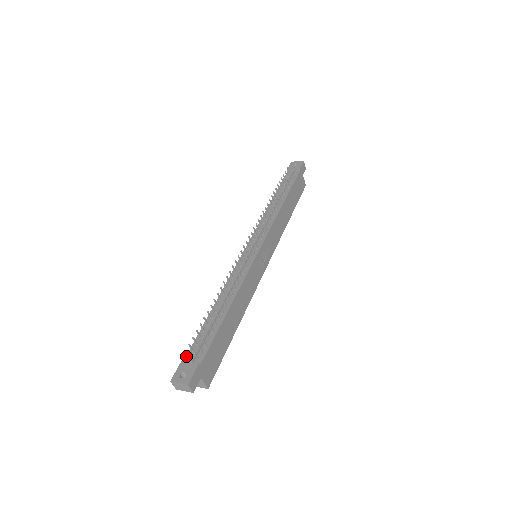
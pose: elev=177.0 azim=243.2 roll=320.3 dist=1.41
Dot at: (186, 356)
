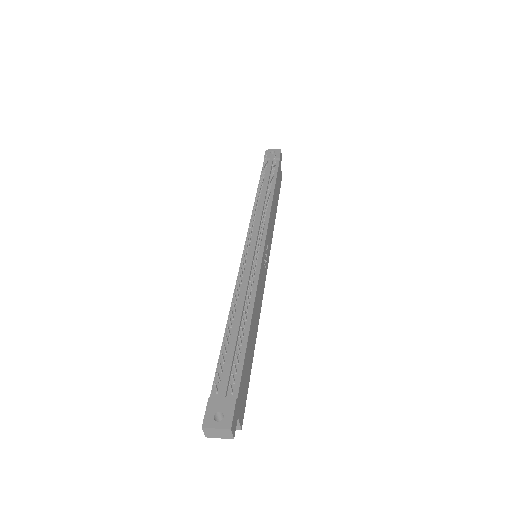
Dot at: (212, 389)
